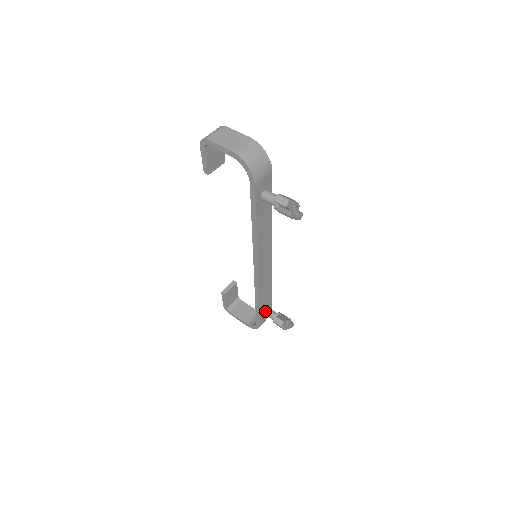
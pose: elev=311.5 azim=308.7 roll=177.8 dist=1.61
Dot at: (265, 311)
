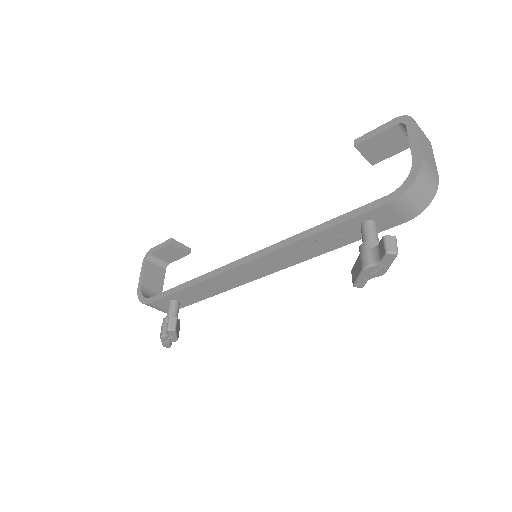
Dot at: (174, 302)
